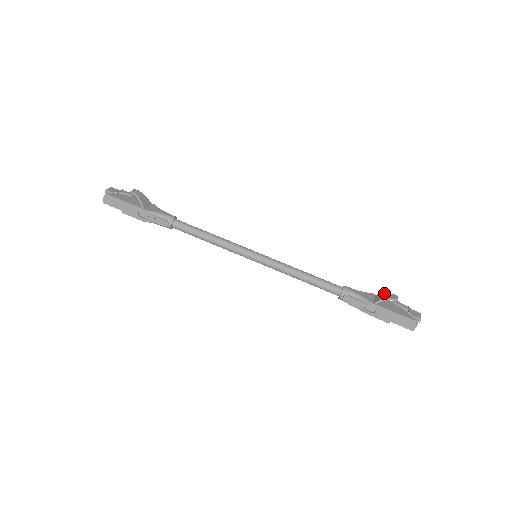
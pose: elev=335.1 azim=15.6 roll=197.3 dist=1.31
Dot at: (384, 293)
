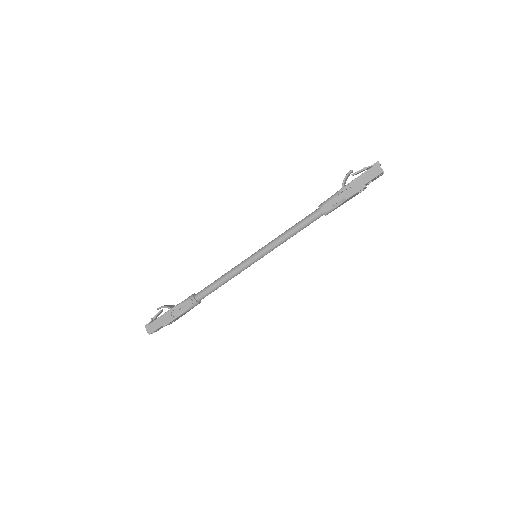
Dot at: occluded
